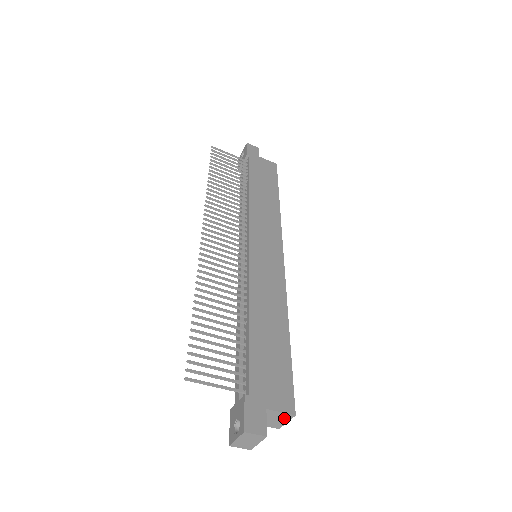
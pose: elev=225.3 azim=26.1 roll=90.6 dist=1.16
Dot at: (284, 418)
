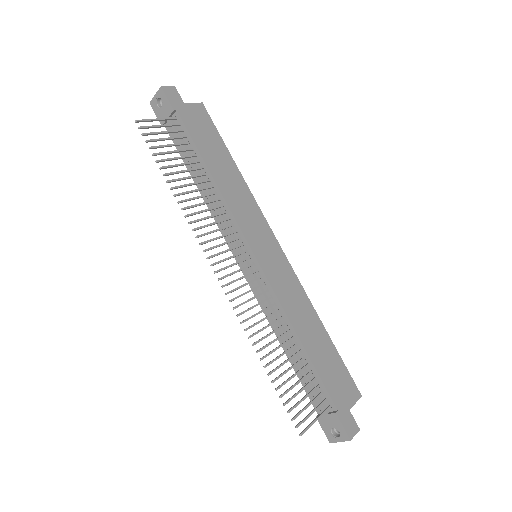
Dot at: occluded
